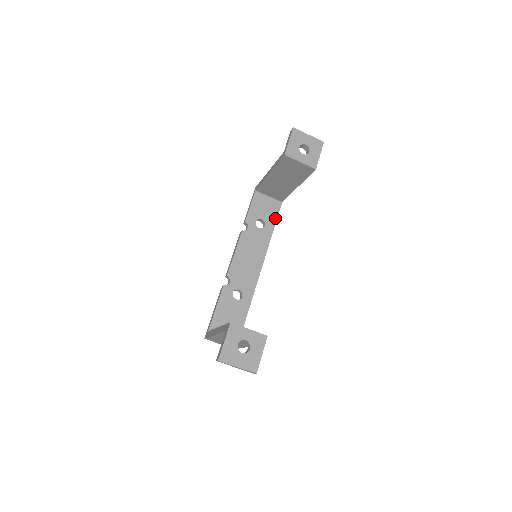
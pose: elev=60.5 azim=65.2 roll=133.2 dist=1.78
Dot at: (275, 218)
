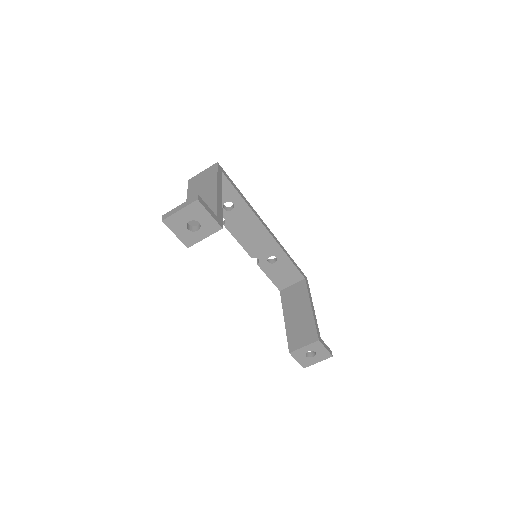
Dot at: (233, 190)
